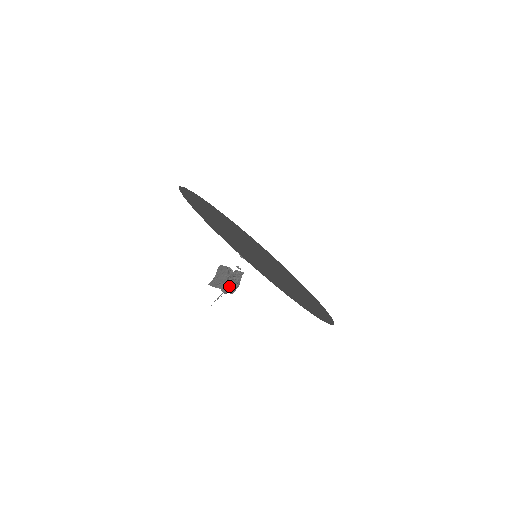
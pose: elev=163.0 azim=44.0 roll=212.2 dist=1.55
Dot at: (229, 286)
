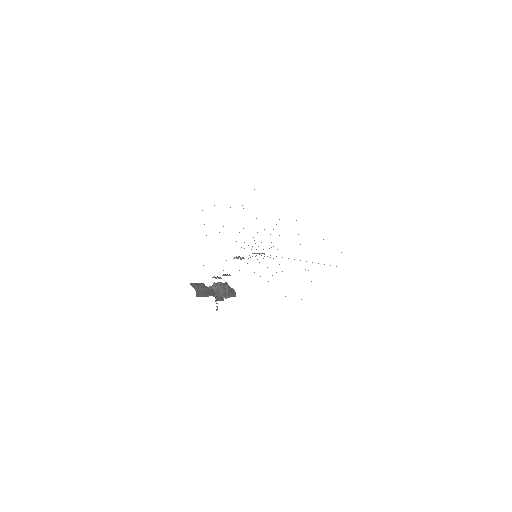
Dot at: (217, 296)
